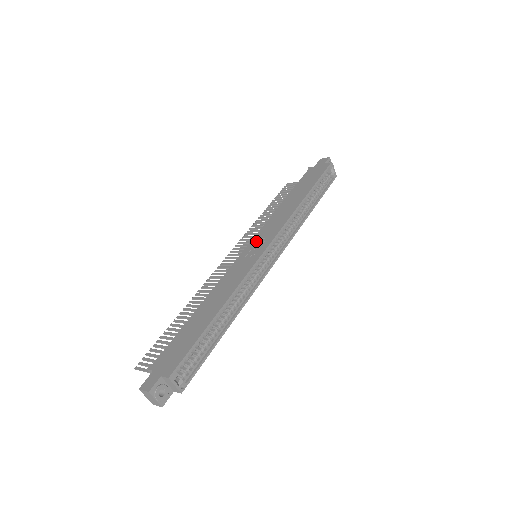
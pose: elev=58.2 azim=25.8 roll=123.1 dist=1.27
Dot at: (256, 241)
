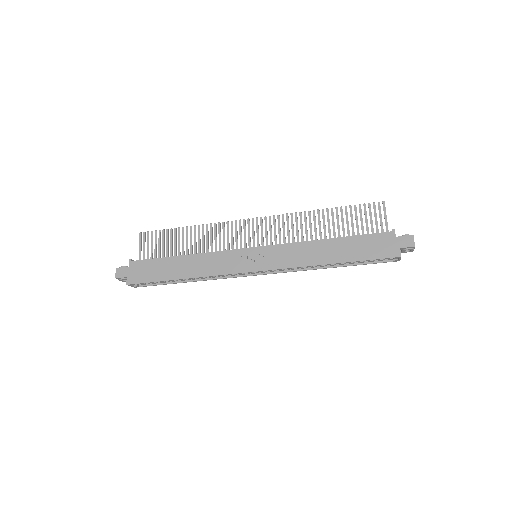
Dot at: (262, 253)
